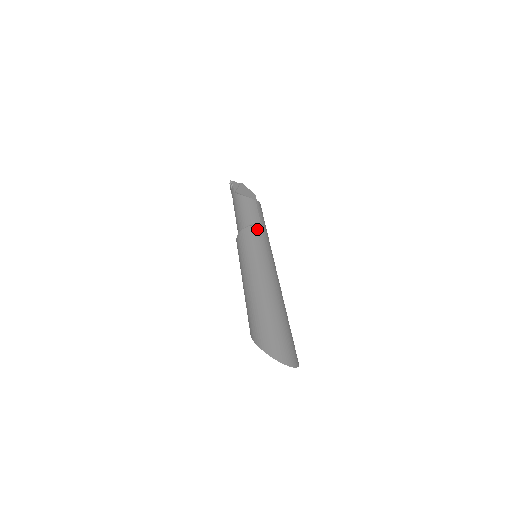
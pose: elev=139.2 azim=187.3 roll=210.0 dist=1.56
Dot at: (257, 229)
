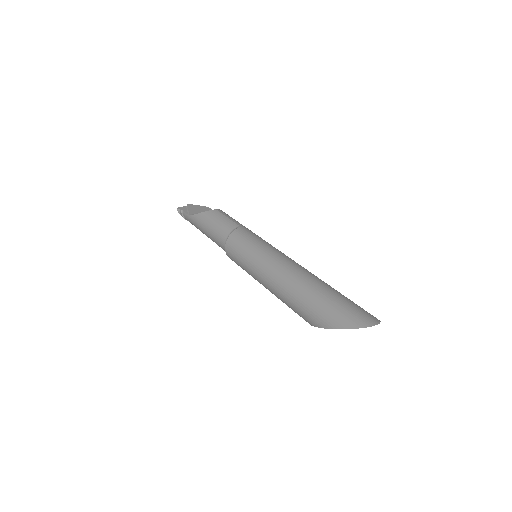
Dot at: (240, 232)
